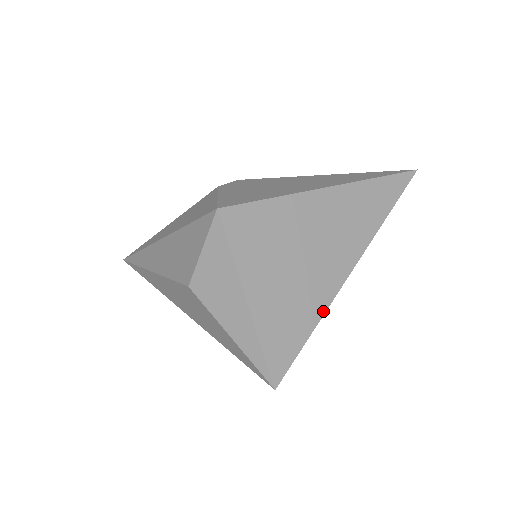
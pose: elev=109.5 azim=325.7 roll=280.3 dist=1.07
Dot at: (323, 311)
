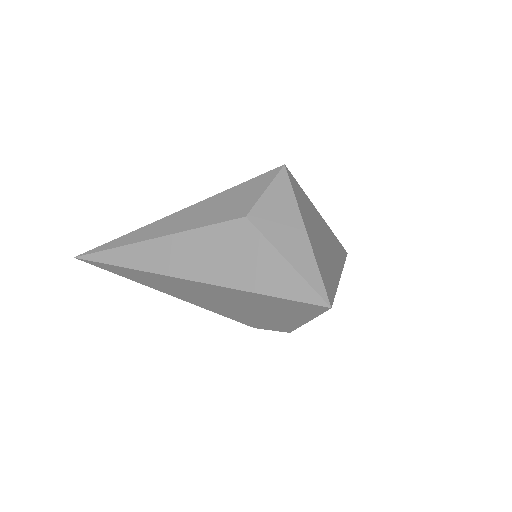
Dot at: (337, 283)
